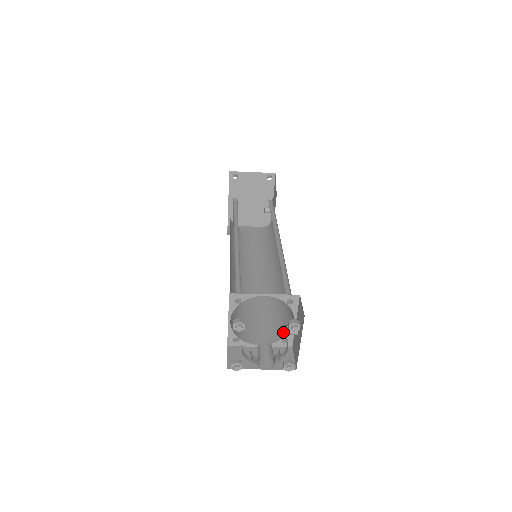
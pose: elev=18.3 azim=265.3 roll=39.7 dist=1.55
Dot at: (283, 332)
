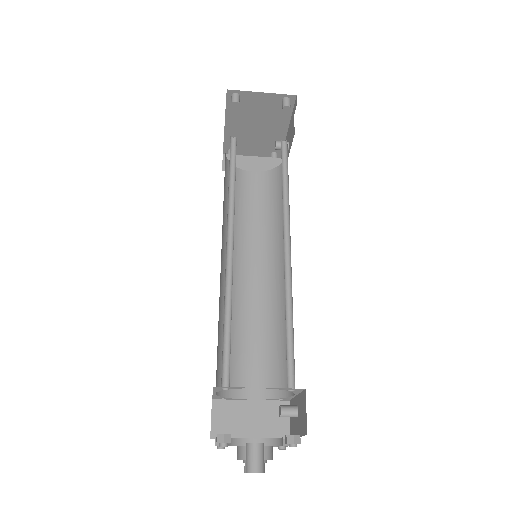
Dot at: (279, 414)
